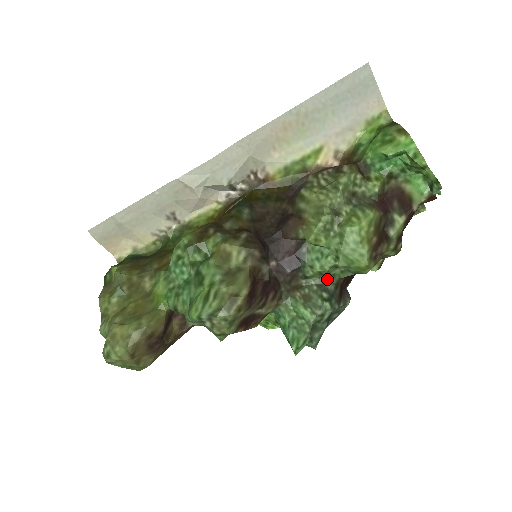
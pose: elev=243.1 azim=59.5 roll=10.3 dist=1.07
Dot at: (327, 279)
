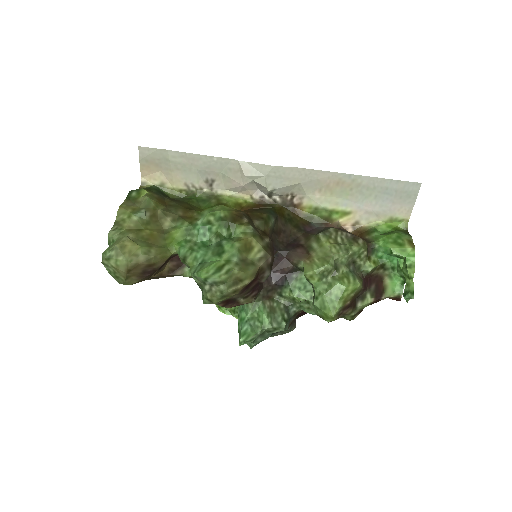
Dot at: (294, 306)
